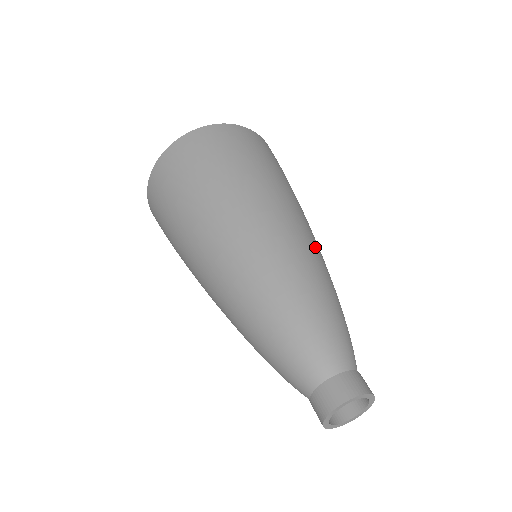
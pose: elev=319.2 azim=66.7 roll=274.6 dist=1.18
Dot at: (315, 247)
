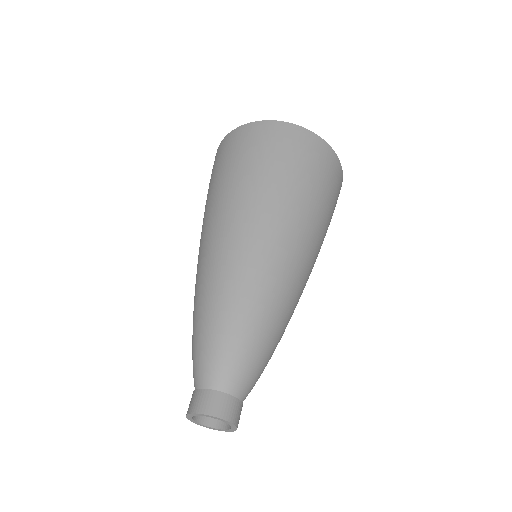
Dot at: (270, 266)
